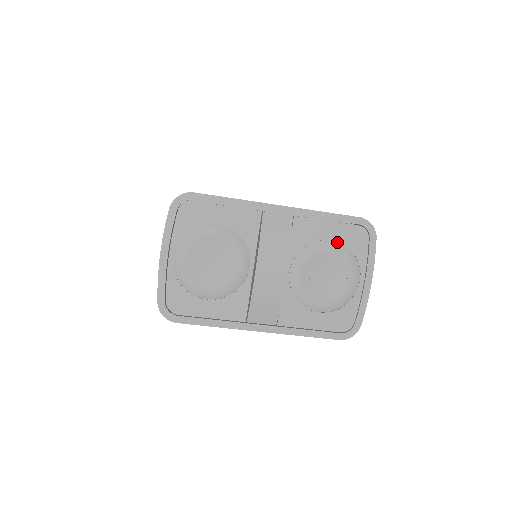
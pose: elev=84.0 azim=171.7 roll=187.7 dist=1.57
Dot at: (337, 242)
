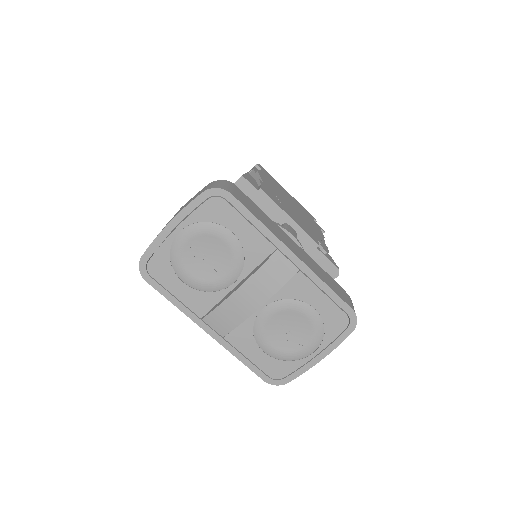
Dot at: (319, 313)
